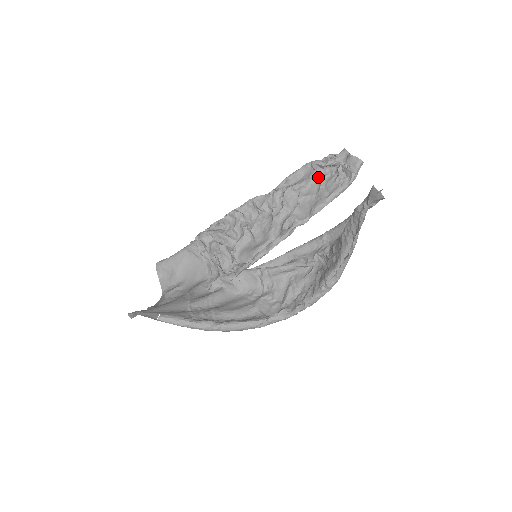
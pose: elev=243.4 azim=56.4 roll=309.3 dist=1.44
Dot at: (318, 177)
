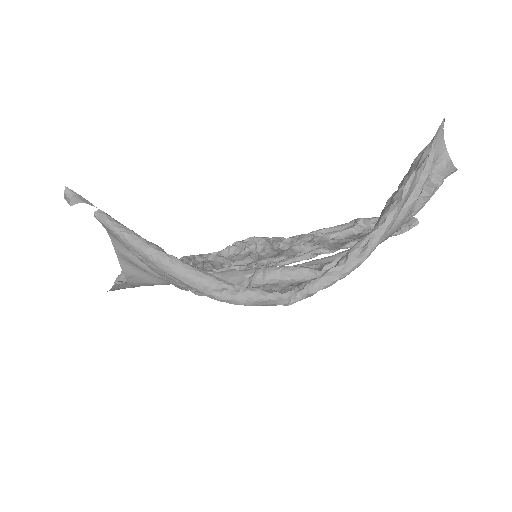
Dot at: (360, 232)
